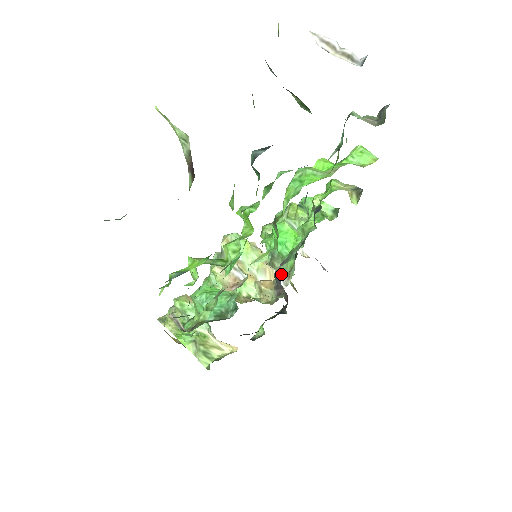
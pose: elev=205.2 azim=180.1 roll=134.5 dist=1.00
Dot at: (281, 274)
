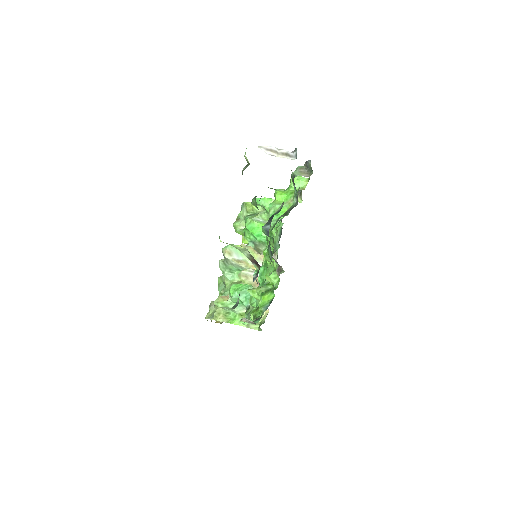
Dot at: occluded
